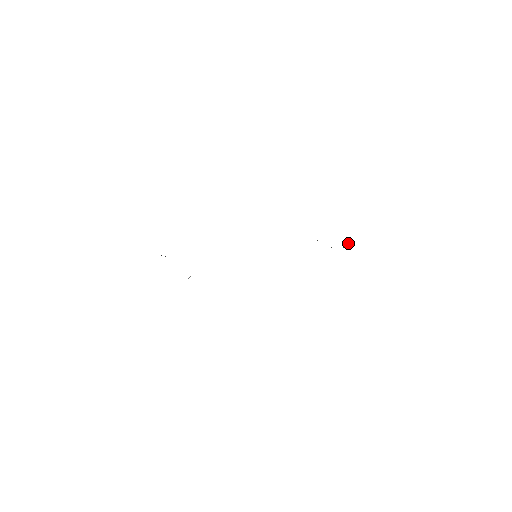
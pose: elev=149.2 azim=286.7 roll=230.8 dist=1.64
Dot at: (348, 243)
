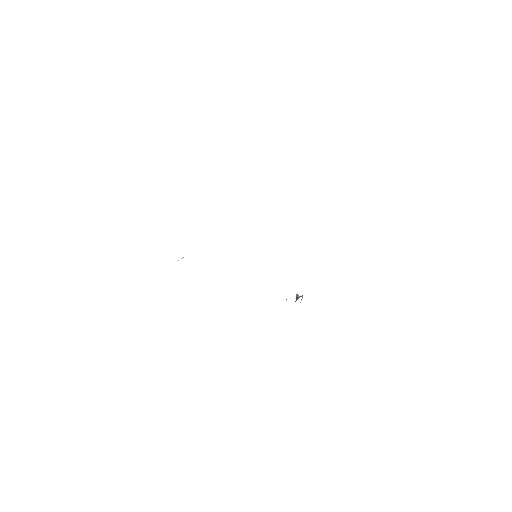
Dot at: (301, 296)
